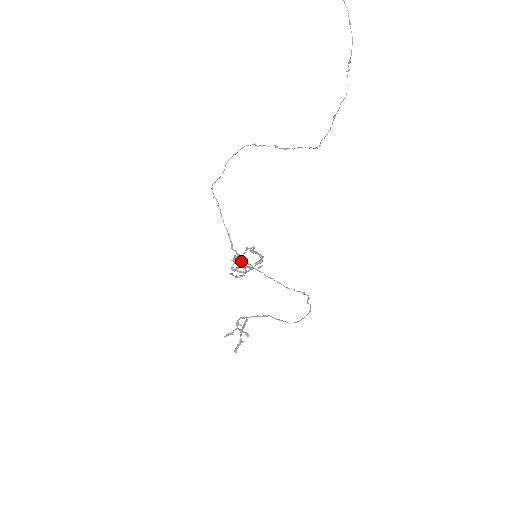
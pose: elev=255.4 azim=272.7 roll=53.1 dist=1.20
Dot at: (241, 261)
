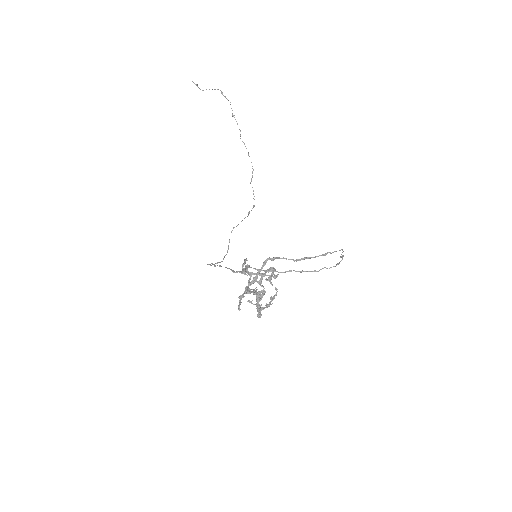
Dot at: (268, 306)
